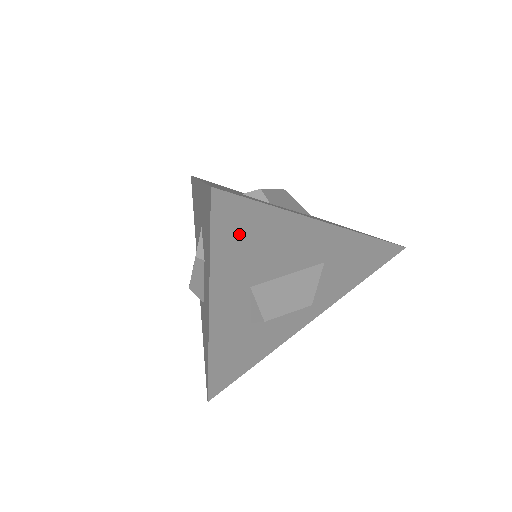
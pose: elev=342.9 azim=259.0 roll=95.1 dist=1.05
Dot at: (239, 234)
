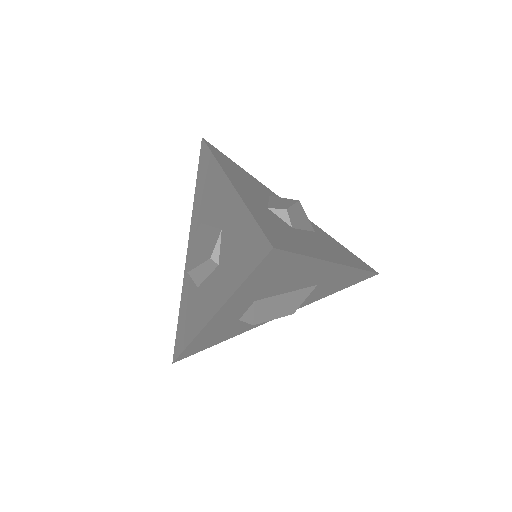
Dot at: (271, 273)
